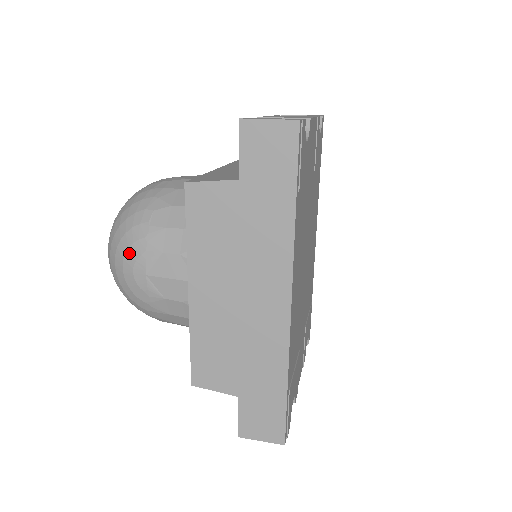
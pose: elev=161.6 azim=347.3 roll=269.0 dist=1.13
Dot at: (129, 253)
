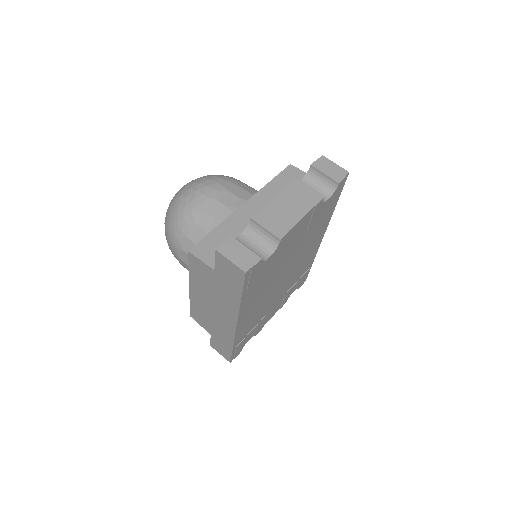
Dot at: (170, 238)
